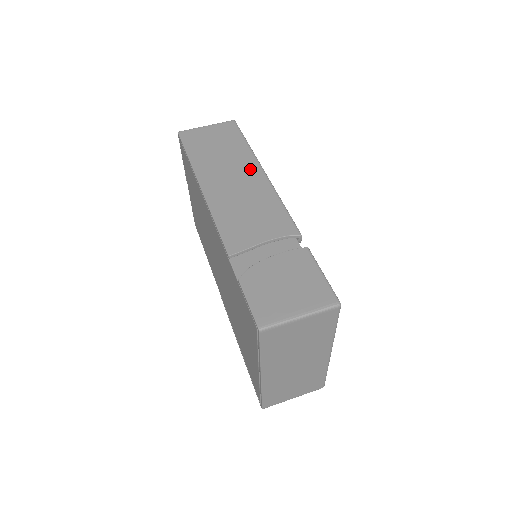
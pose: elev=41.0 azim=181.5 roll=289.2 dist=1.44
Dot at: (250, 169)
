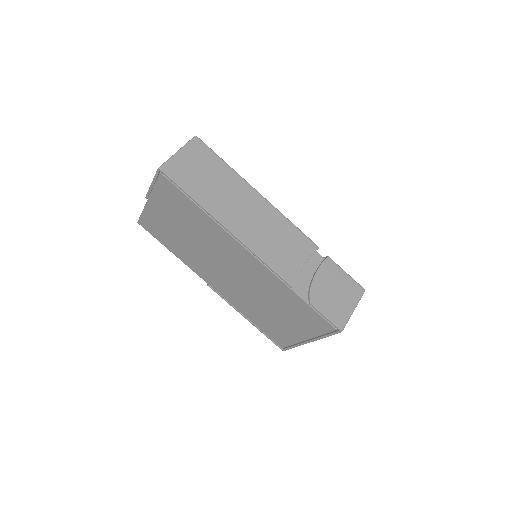
Dot at: (250, 196)
